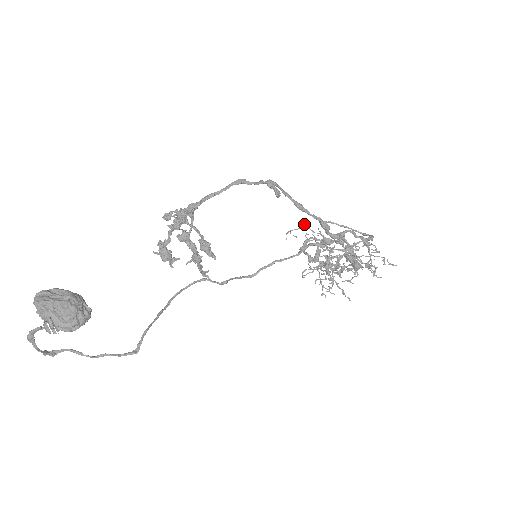
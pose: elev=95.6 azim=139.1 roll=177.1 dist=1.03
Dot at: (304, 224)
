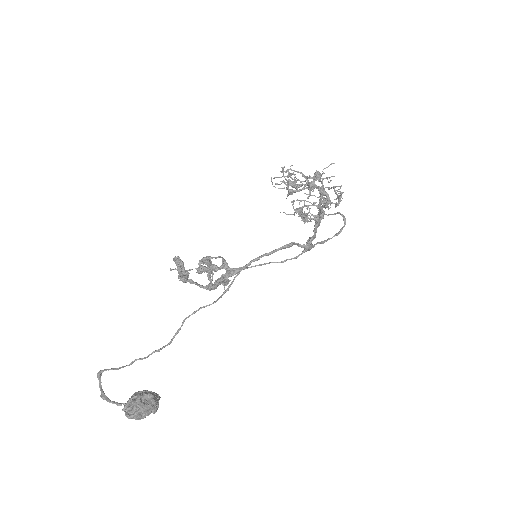
Dot at: (308, 182)
